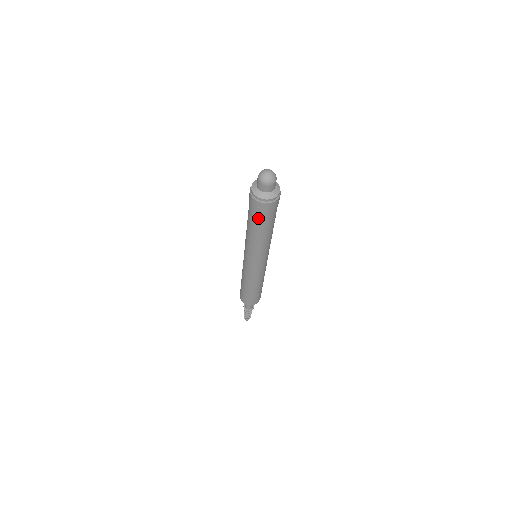
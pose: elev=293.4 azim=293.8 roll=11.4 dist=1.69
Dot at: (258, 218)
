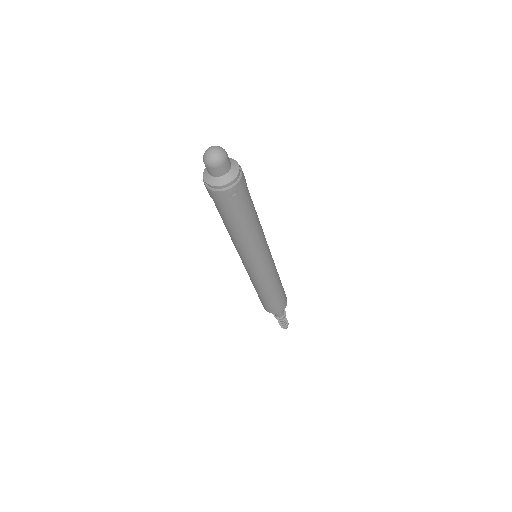
Dot at: (240, 208)
